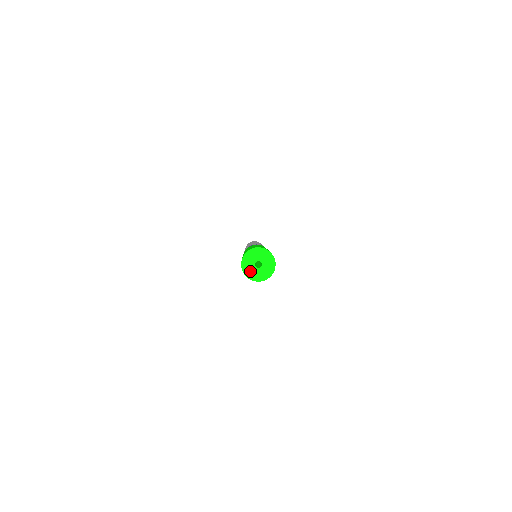
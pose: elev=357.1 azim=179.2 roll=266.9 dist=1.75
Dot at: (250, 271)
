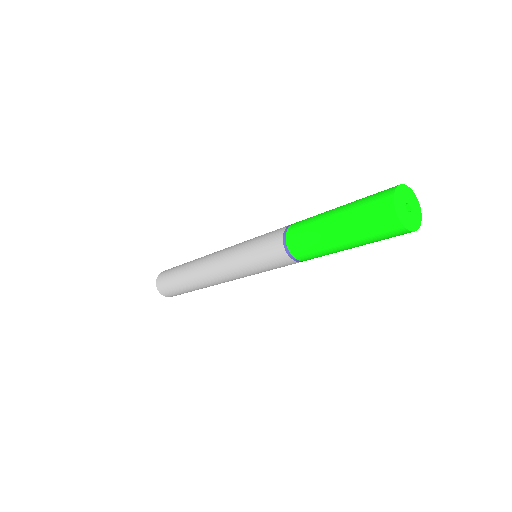
Dot at: (411, 222)
